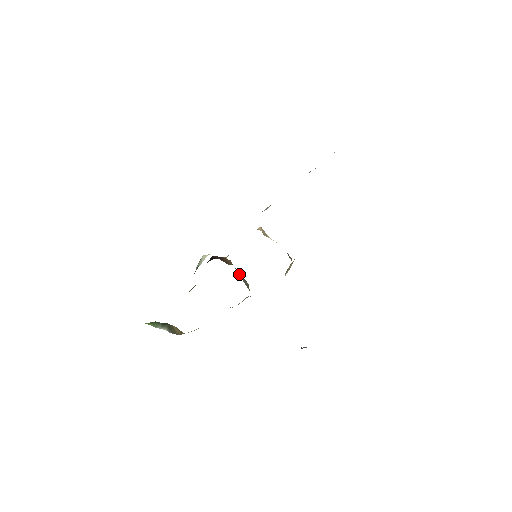
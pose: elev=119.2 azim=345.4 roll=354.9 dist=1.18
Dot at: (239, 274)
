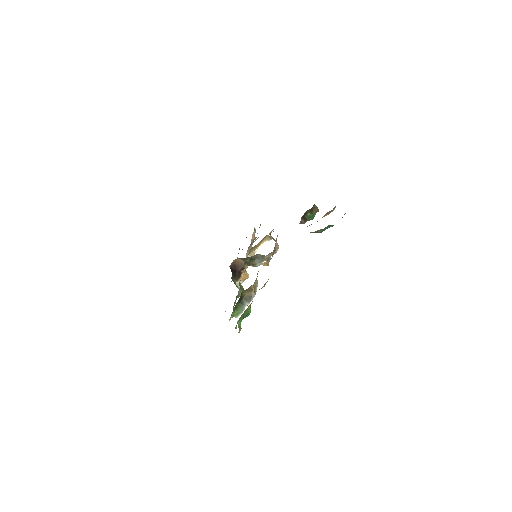
Dot at: (256, 265)
